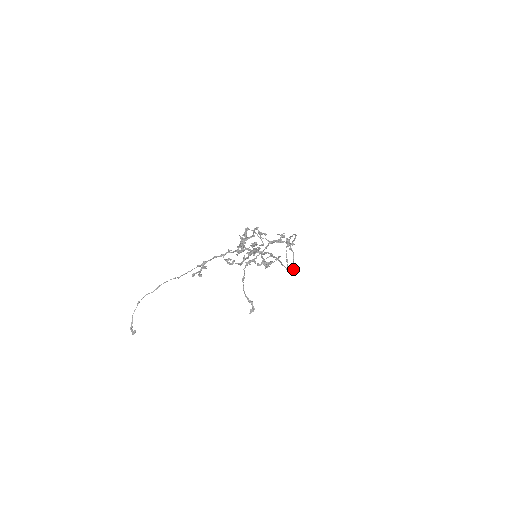
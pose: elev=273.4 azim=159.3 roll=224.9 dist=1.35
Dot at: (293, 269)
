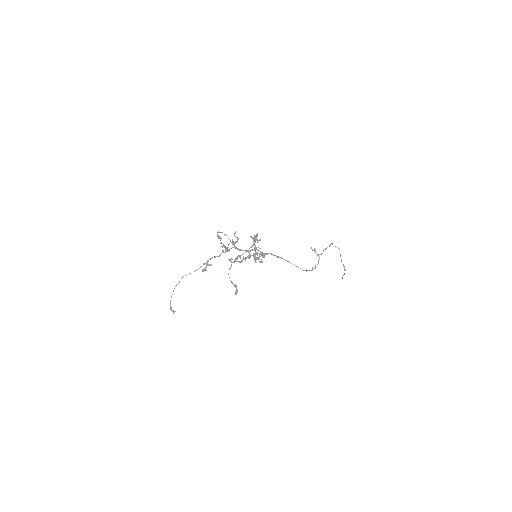
Dot at: (312, 269)
